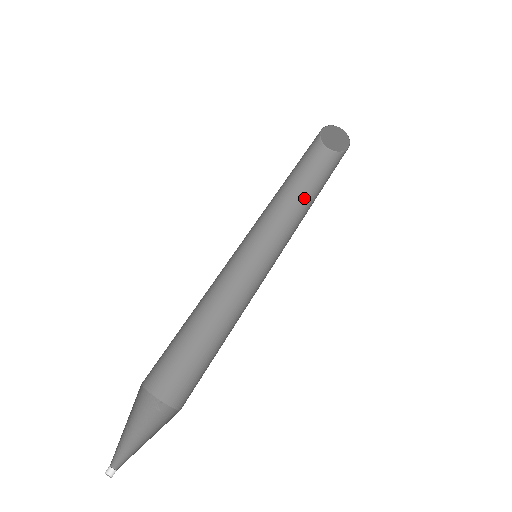
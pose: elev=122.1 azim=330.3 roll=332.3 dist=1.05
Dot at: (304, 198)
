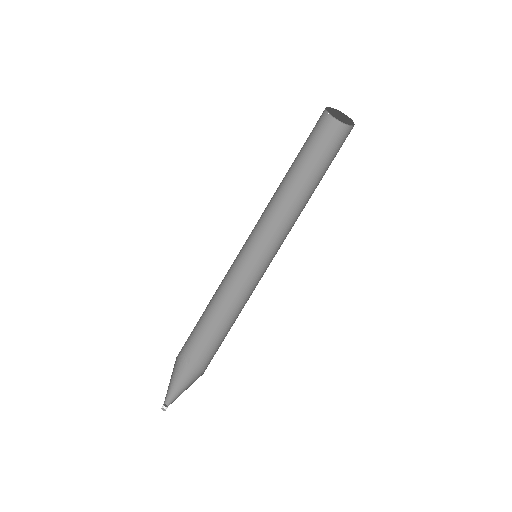
Dot at: (300, 181)
